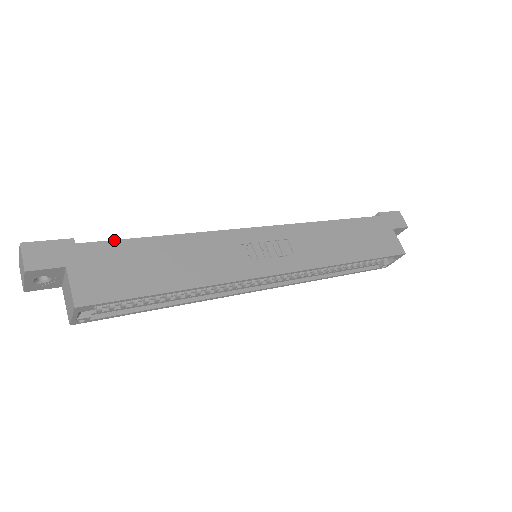
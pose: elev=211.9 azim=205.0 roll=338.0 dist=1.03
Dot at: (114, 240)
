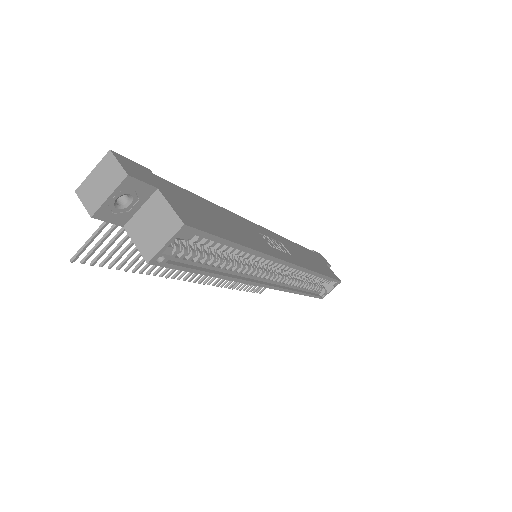
Dot at: (180, 187)
